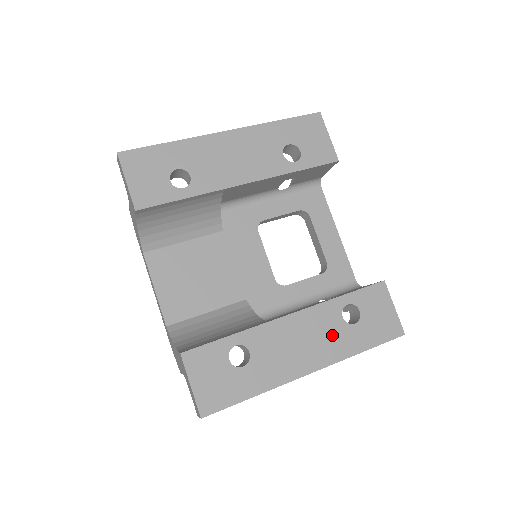
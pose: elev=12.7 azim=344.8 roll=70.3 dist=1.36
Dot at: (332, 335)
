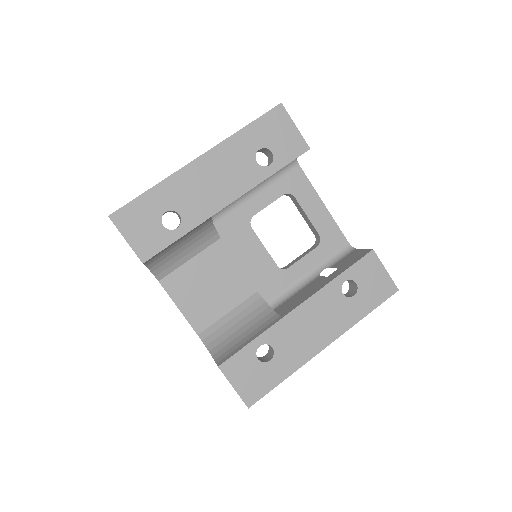
Dot at: (337, 311)
